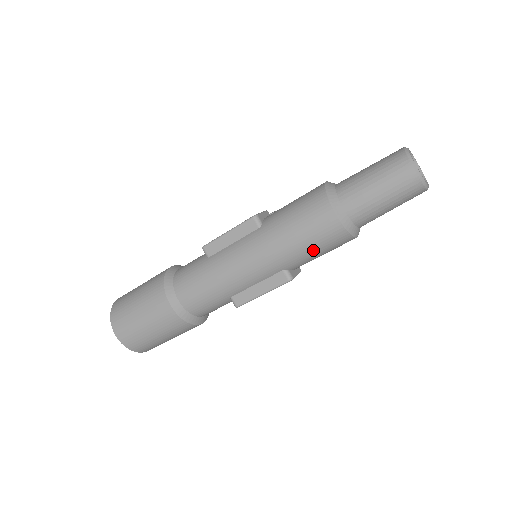
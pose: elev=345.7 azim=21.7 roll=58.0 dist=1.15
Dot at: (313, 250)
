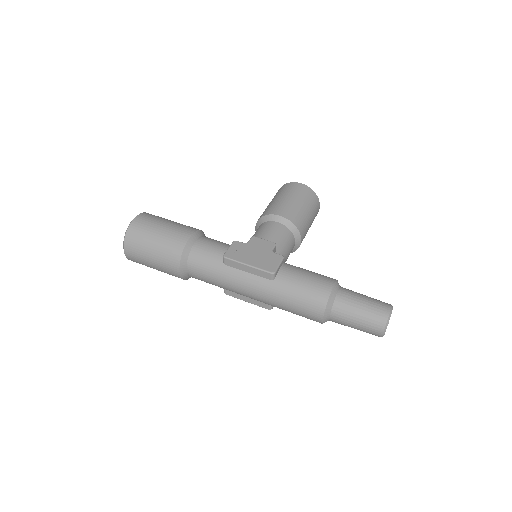
Dot at: occluded
